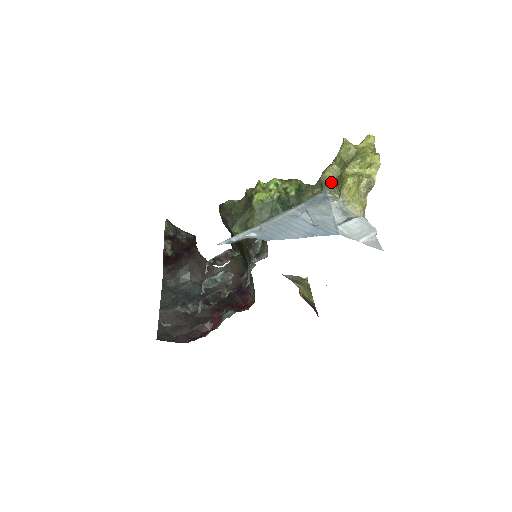
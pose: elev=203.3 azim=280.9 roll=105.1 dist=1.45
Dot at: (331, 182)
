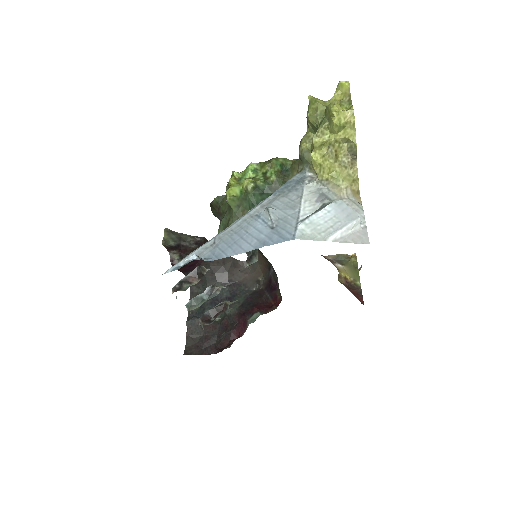
Dot at: (309, 156)
